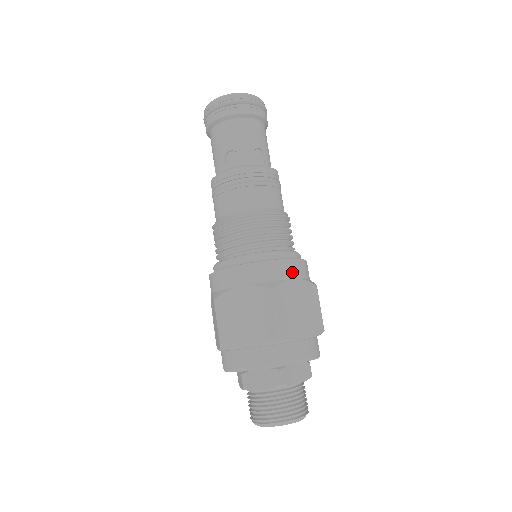
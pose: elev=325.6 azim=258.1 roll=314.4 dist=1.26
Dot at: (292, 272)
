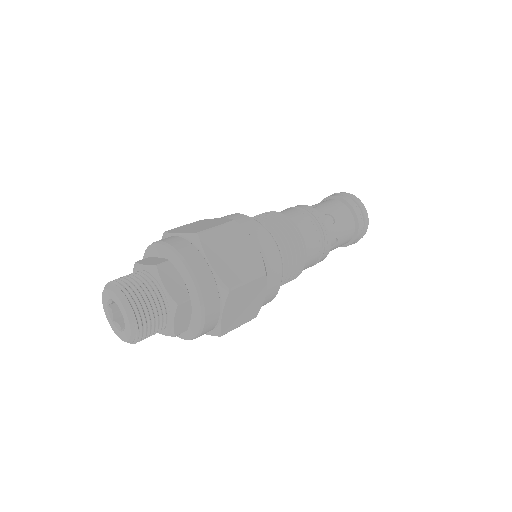
Dot at: (260, 241)
